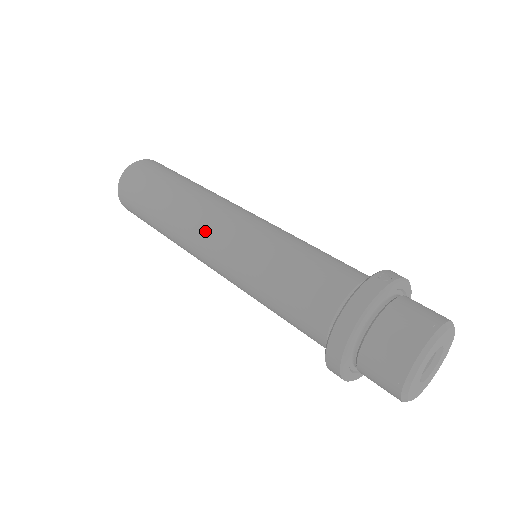
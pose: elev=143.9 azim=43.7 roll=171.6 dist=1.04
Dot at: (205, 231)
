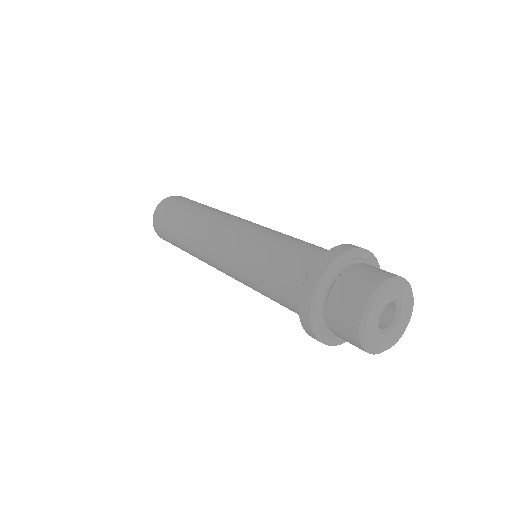
Dot at: (210, 253)
